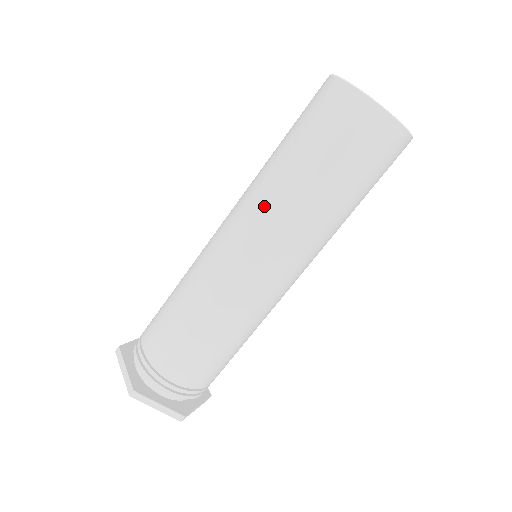
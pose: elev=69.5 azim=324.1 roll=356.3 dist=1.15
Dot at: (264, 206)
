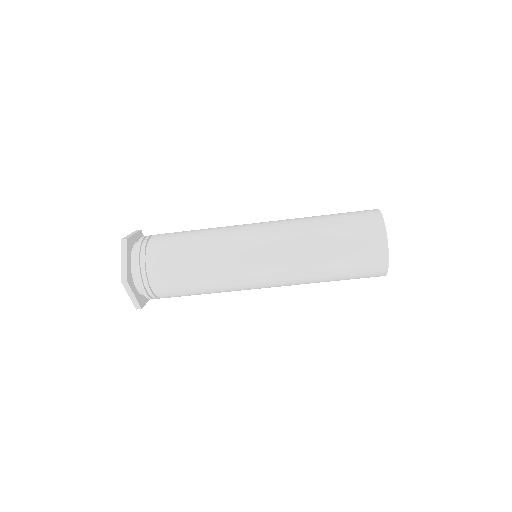
Dot at: (296, 282)
